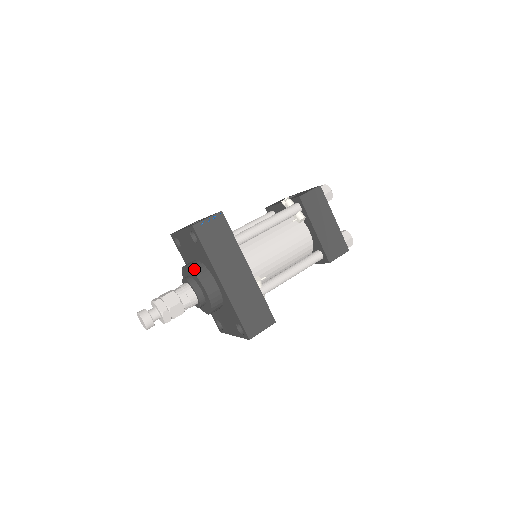
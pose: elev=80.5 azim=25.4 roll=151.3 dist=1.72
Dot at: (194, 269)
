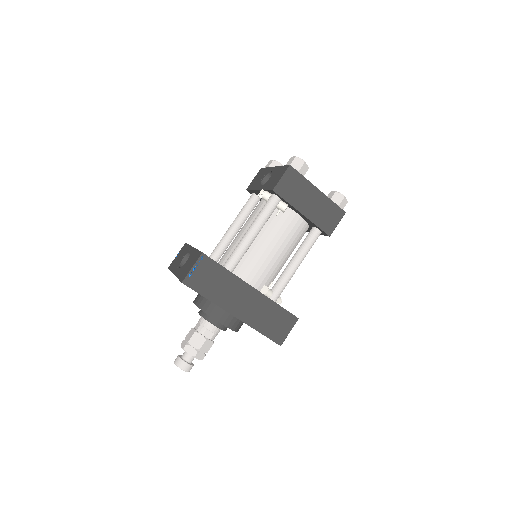
Dot at: (204, 308)
